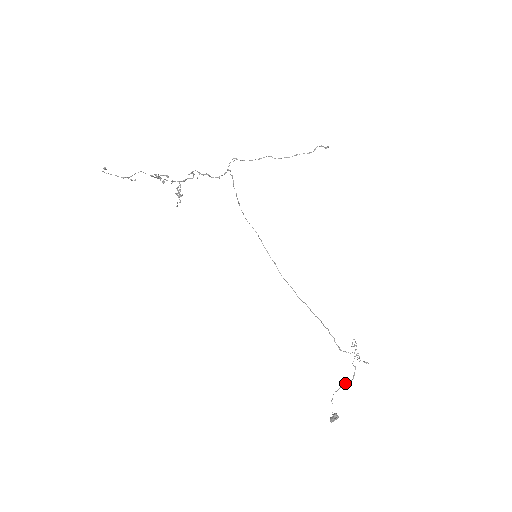
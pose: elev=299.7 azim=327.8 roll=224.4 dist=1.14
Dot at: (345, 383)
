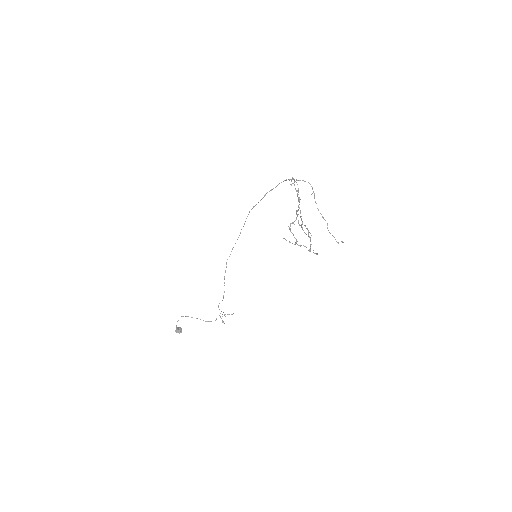
Dot at: occluded
